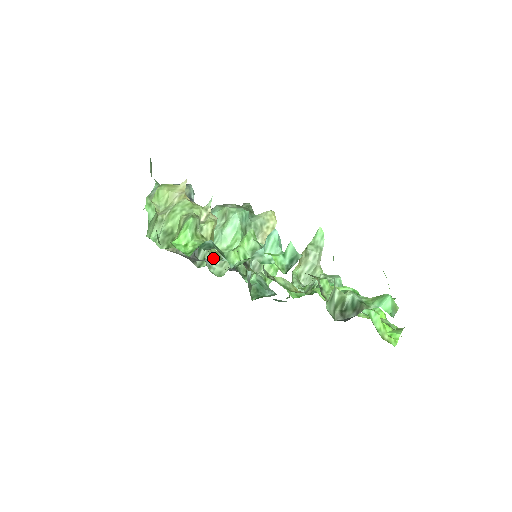
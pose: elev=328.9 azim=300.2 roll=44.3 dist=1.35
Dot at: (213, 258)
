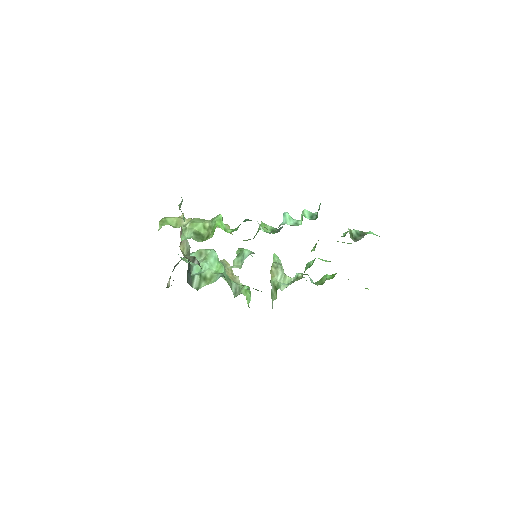
Dot at: (207, 281)
